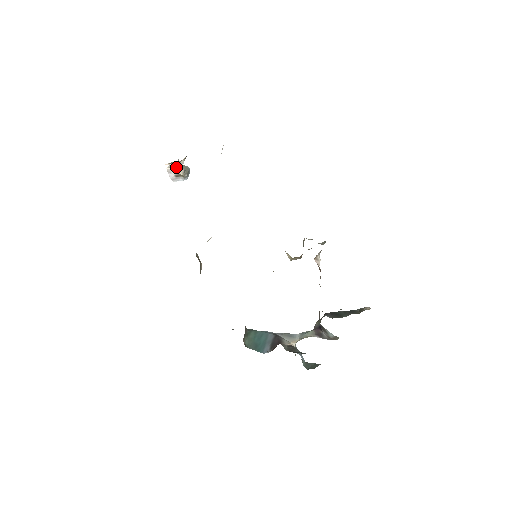
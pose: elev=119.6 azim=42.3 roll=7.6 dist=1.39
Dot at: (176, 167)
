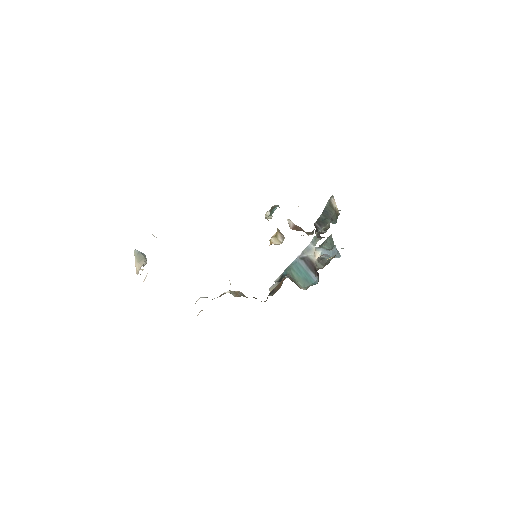
Dot at: occluded
